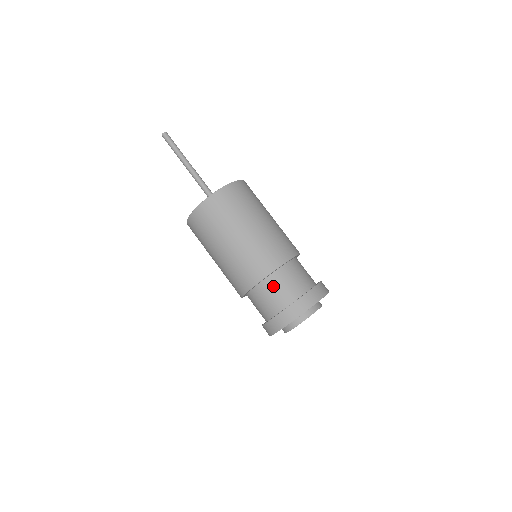
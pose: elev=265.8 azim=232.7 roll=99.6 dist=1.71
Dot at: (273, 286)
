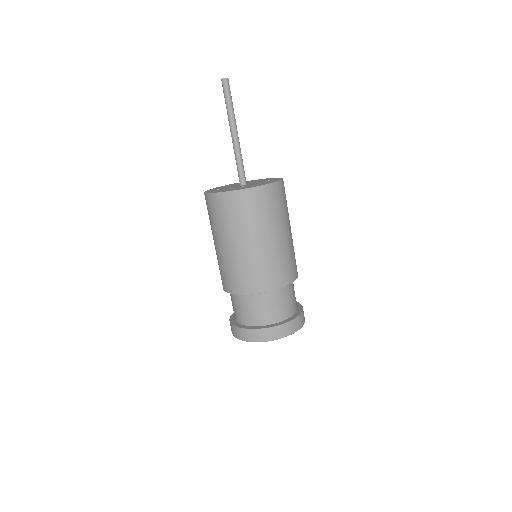
Dot at: (260, 302)
